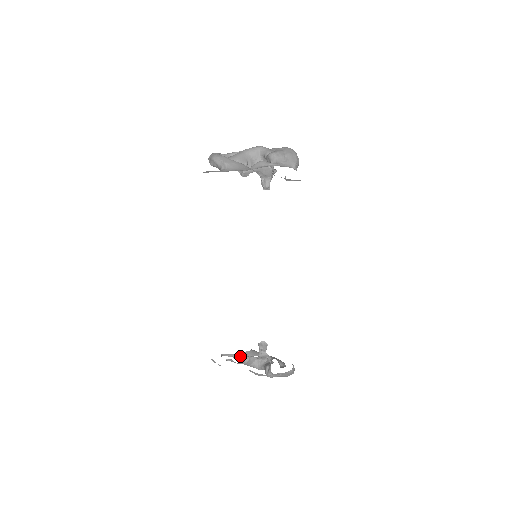
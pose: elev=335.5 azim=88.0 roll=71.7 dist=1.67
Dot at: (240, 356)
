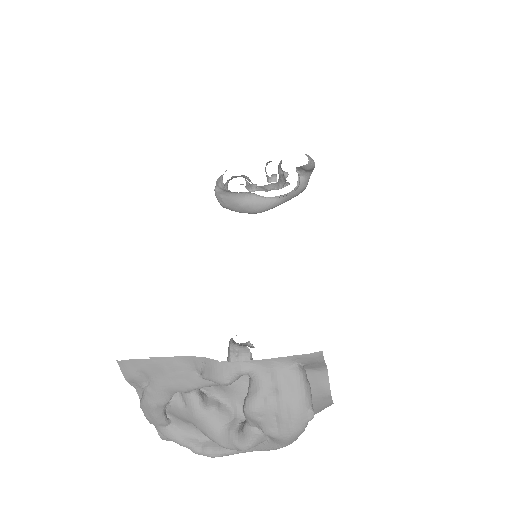
Dot at: occluded
